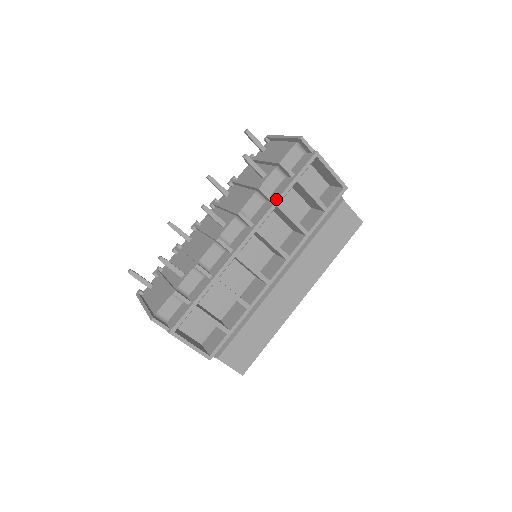
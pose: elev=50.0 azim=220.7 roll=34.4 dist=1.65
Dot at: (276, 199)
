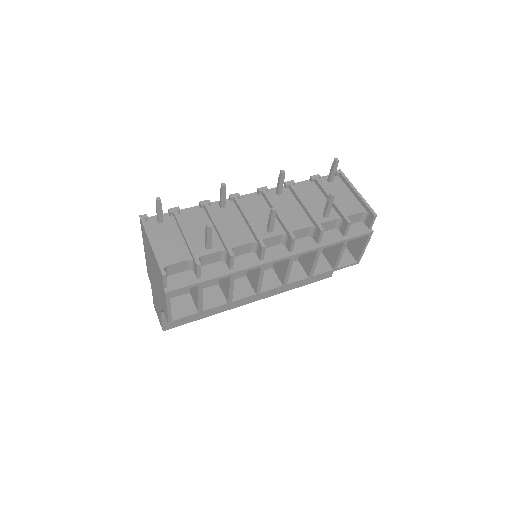
Dot at: (322, 245)
